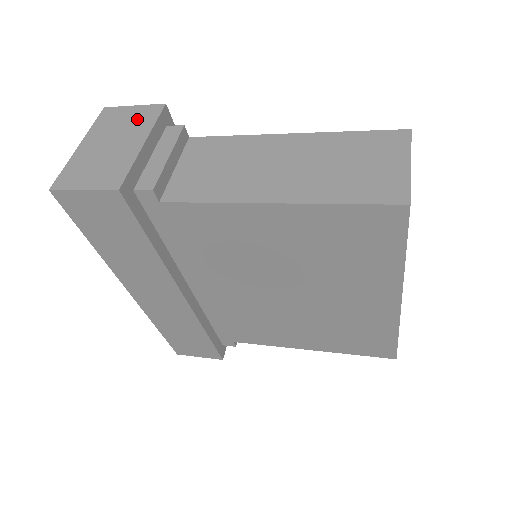
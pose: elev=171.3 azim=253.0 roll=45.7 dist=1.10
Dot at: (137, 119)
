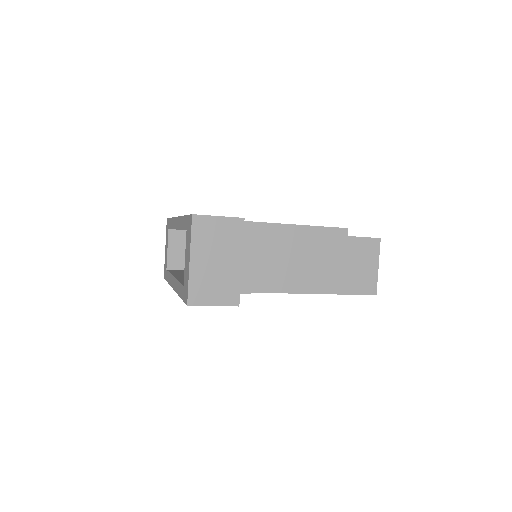
Dot at: (227, 234)
